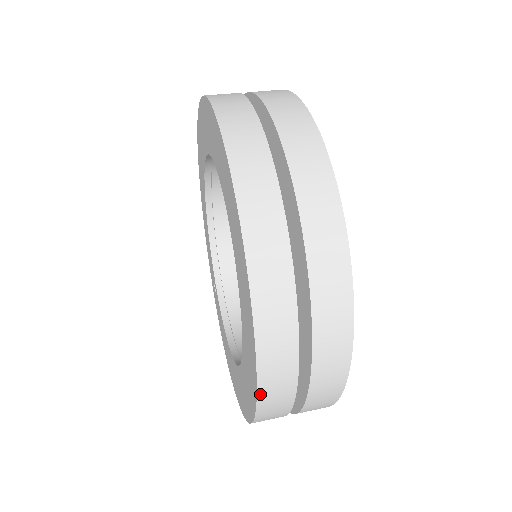
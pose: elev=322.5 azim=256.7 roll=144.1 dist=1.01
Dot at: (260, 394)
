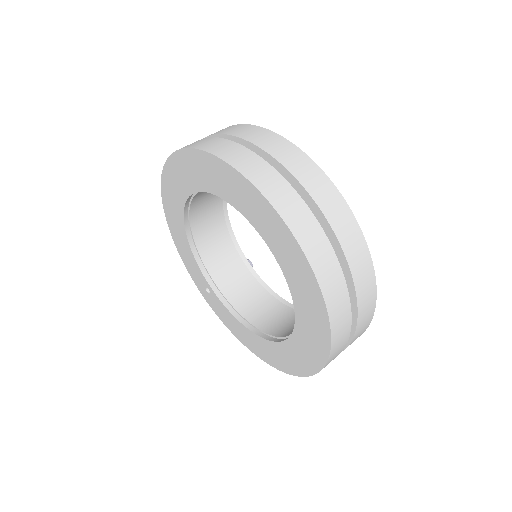
Dot at: (331, 352)
